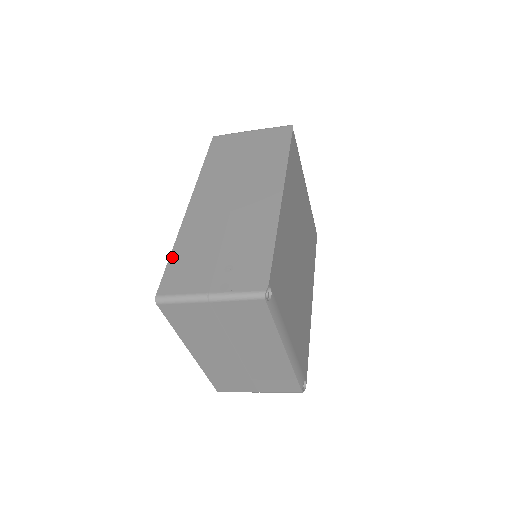
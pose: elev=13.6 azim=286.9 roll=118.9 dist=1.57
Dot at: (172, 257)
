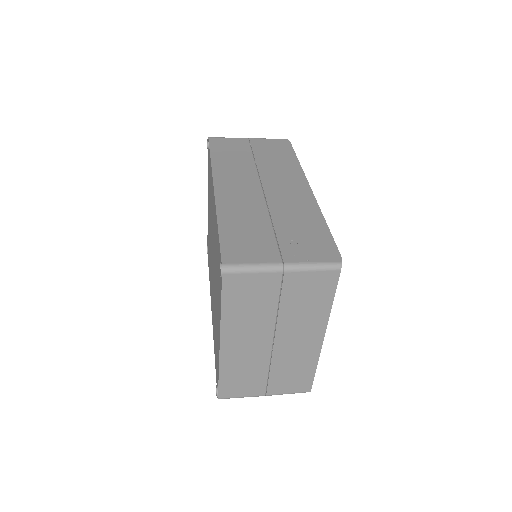
Dot at: (222, 231)
